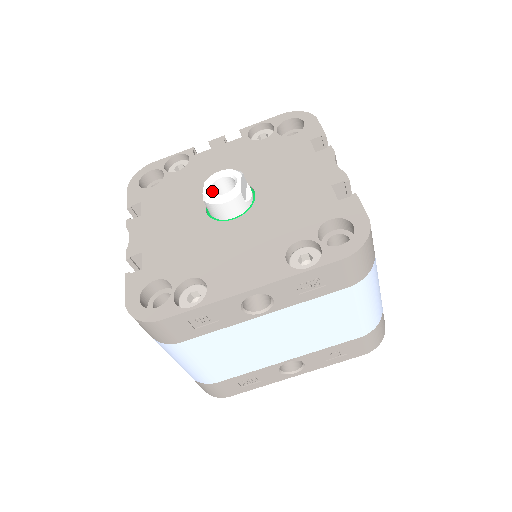
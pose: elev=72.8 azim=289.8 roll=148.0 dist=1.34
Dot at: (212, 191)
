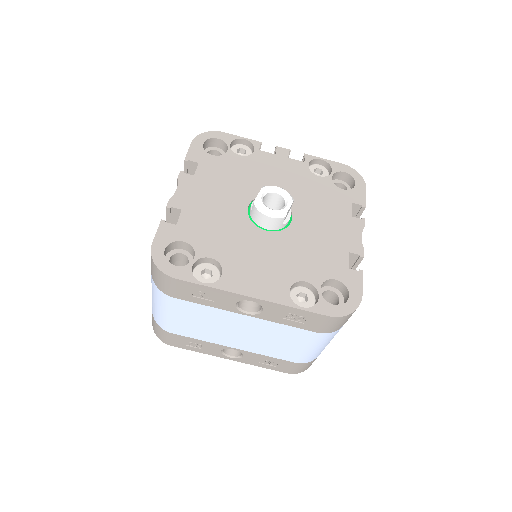
Dot at: (263, 198)
